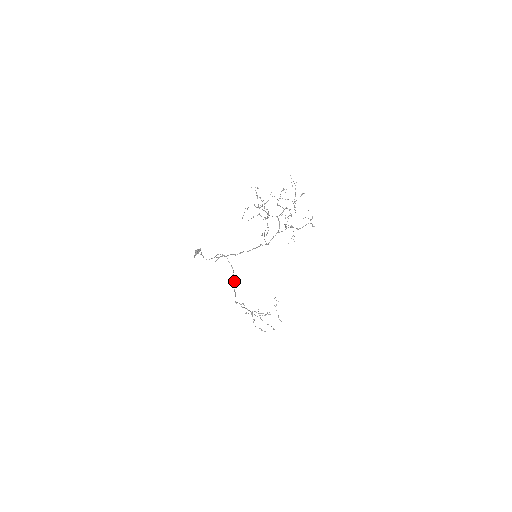
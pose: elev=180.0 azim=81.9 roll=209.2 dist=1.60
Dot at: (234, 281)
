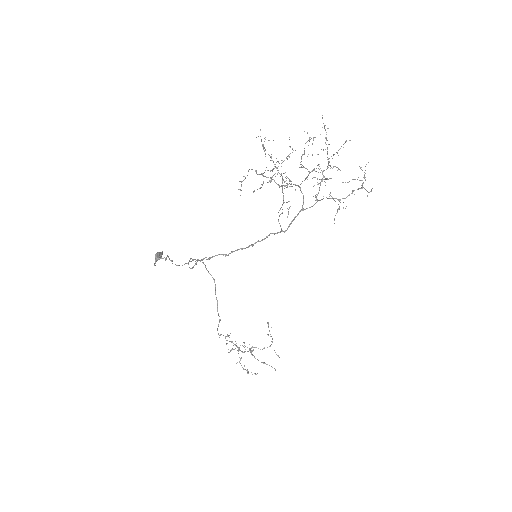
Dot at: (217, 300)
